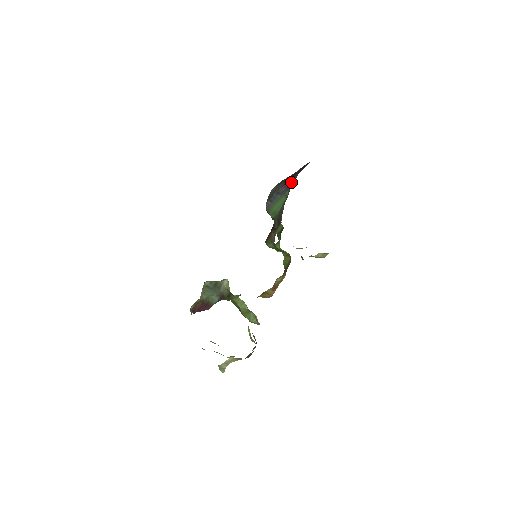
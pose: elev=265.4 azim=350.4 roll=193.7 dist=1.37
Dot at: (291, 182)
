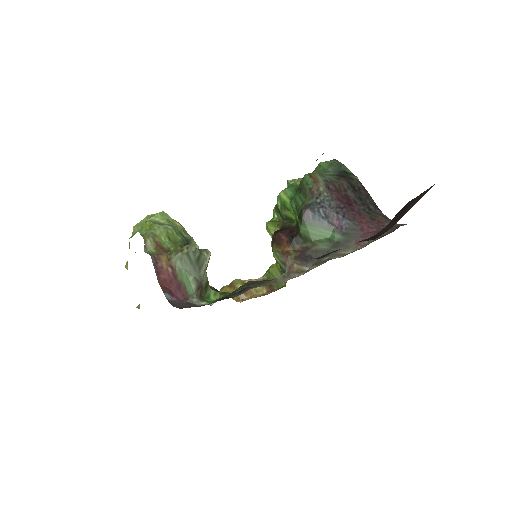
Dot at: (349, 228)
